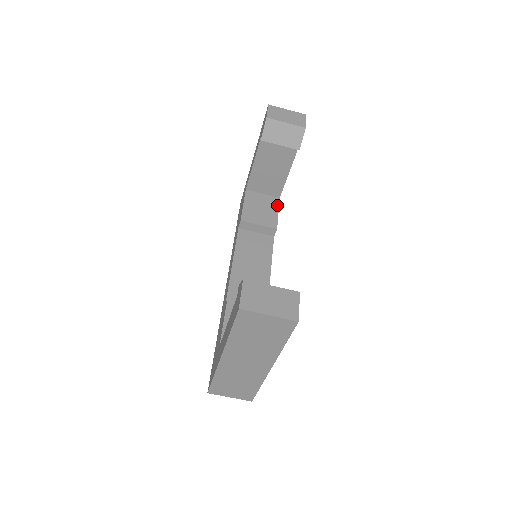
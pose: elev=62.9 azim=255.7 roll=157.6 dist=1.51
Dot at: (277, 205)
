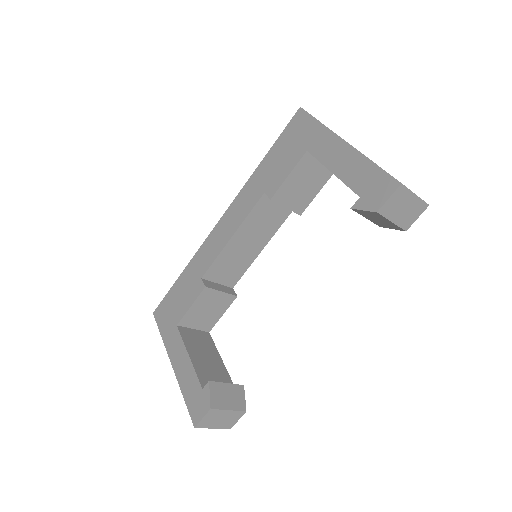
Dot at: (325, 182)
